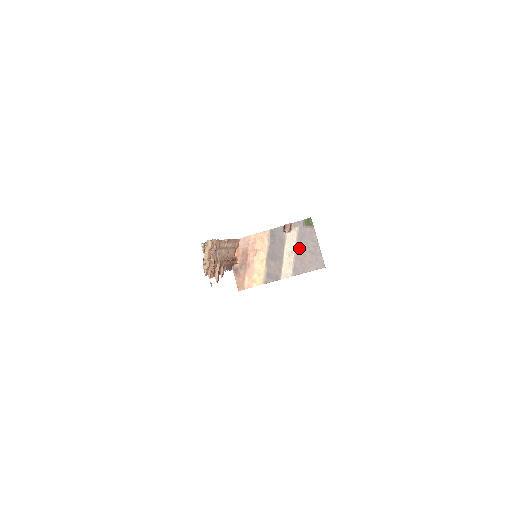
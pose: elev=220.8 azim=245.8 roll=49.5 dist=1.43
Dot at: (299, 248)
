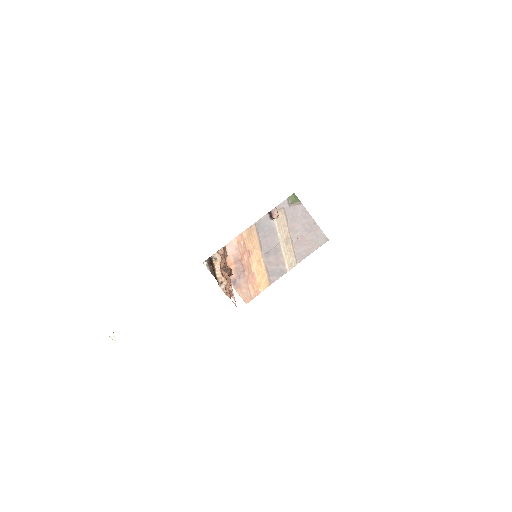
Dot at: (293, 231)
